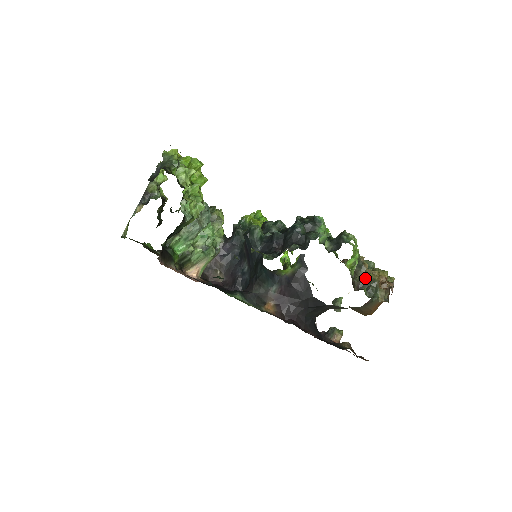
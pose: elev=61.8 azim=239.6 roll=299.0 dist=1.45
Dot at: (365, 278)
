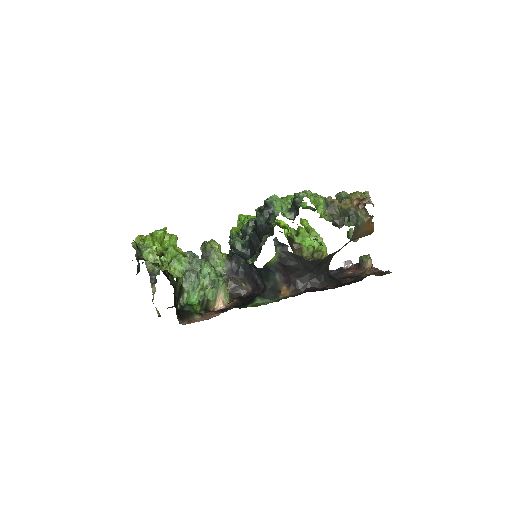
Dot at: (341, 213)
